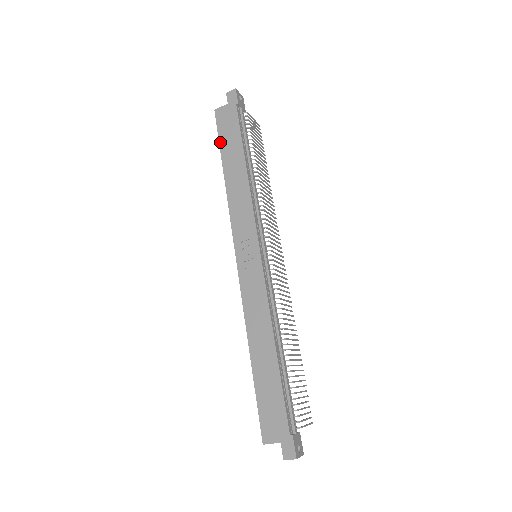
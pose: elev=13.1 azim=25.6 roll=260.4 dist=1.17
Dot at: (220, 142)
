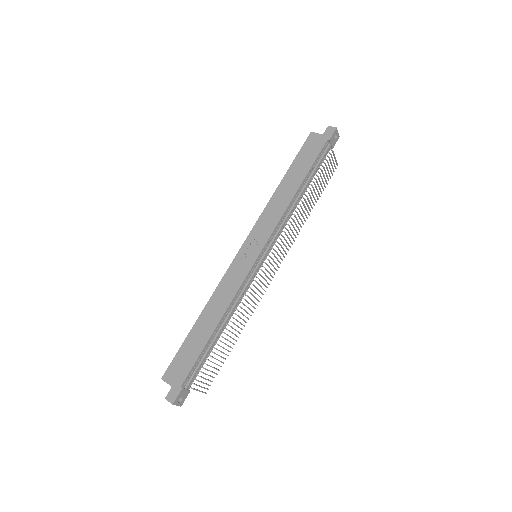
Dot at: (296, 158)
